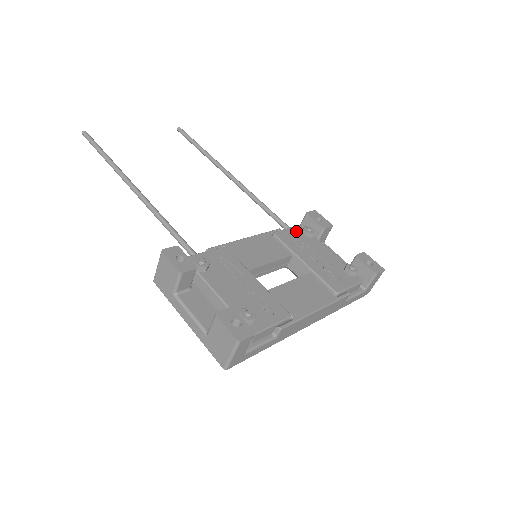
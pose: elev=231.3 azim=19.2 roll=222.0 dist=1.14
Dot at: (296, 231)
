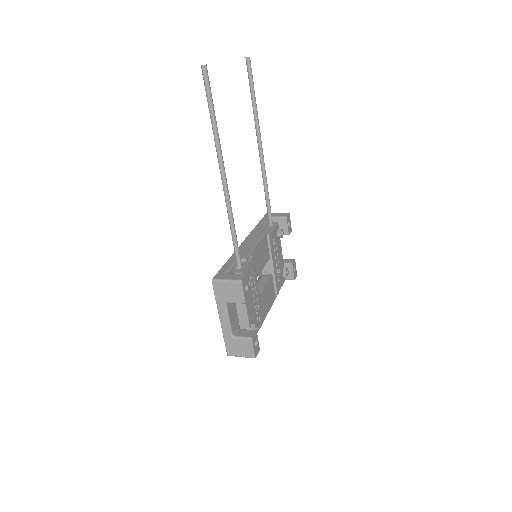
Dot at: (276, 231)
